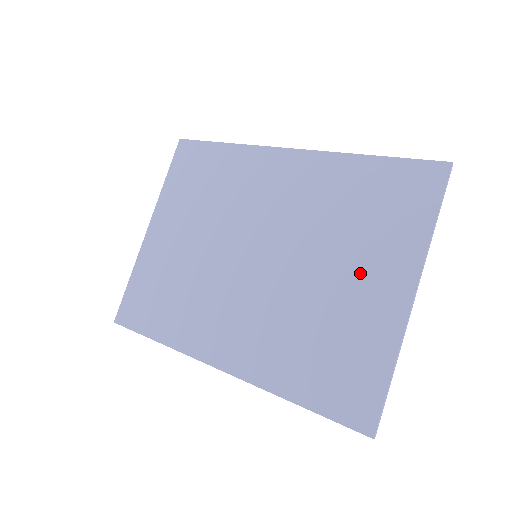
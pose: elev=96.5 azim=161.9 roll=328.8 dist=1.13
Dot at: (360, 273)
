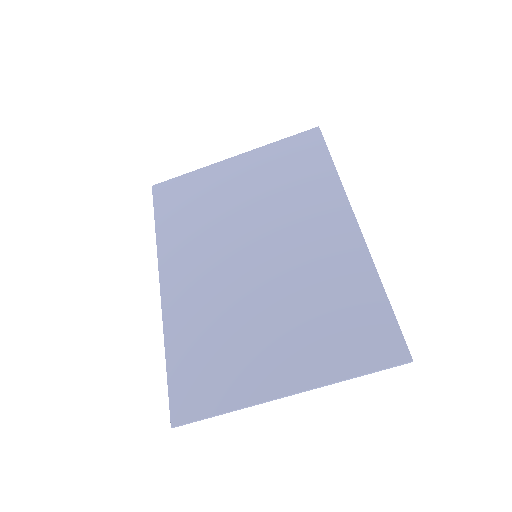
Dot at: (284, 344)
